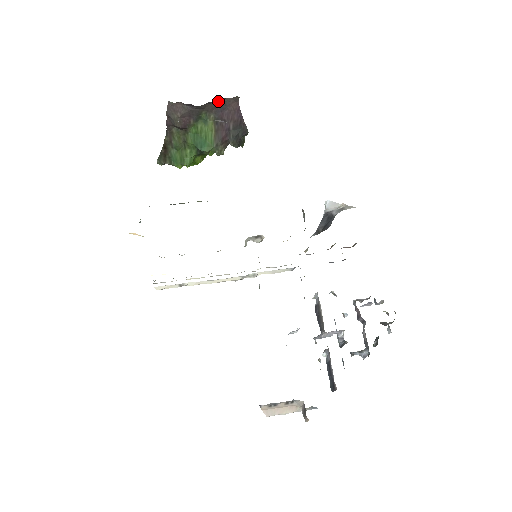
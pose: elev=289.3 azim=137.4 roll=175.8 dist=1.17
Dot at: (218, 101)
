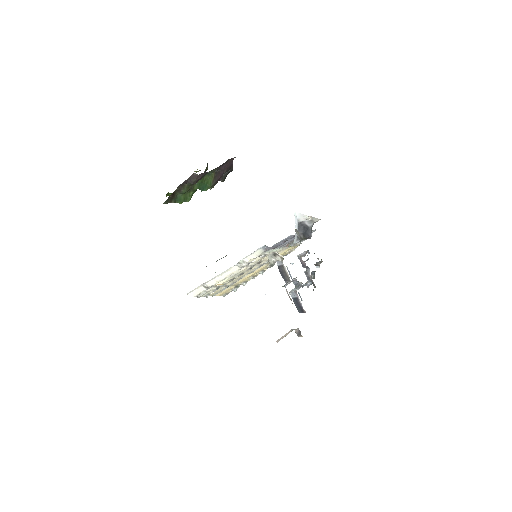
Dot at: occluded
